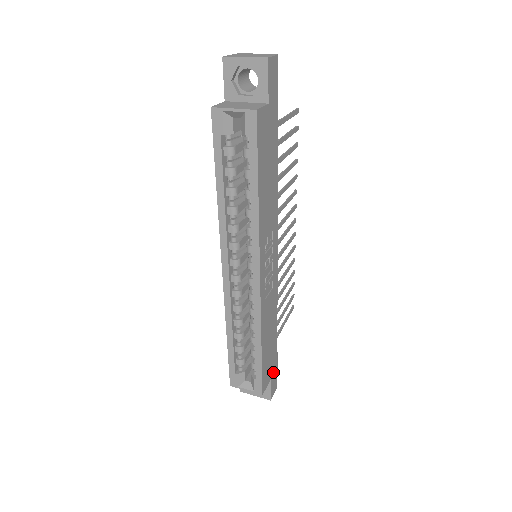
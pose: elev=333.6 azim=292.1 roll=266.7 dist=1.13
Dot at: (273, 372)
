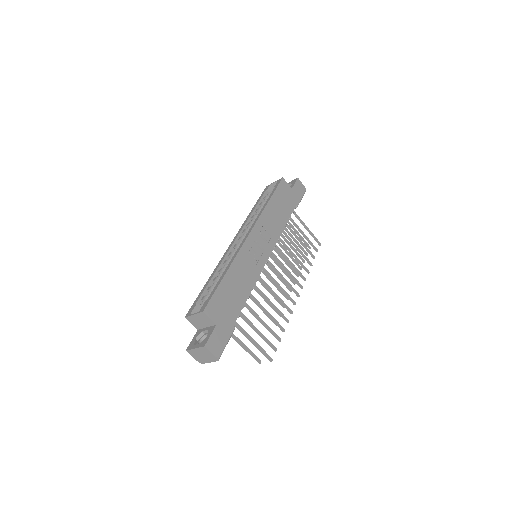
Dot at: (222, 328)
